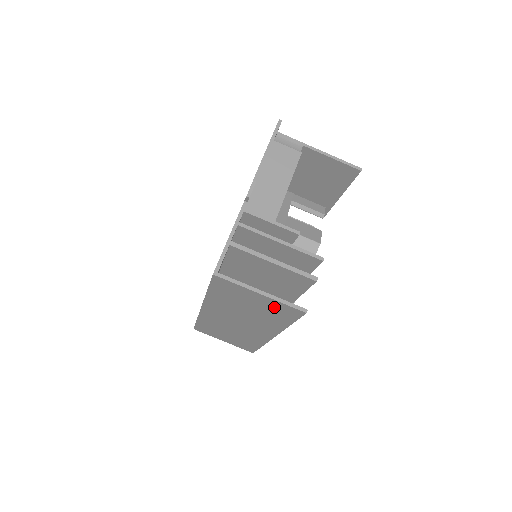
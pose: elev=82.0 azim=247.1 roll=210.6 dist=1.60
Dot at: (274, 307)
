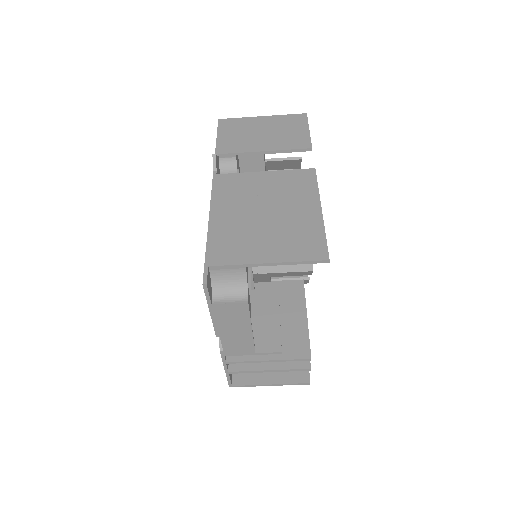
Dot at: occluded
